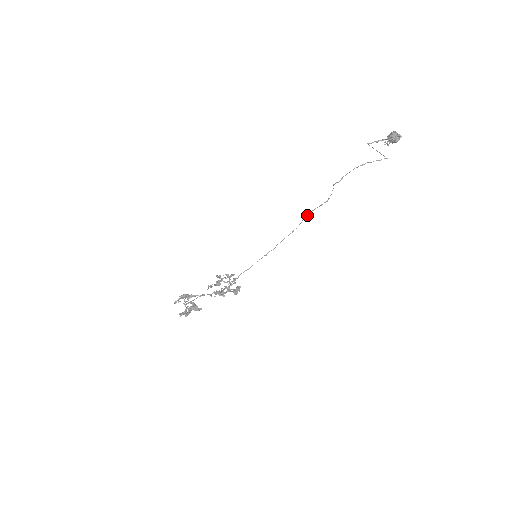
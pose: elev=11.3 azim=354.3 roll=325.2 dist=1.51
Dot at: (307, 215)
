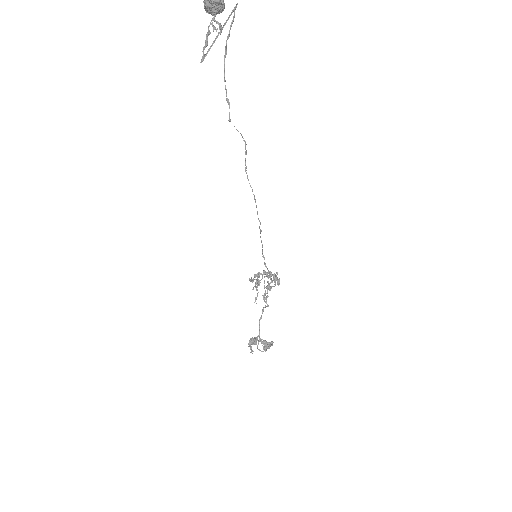
Dot at: (247, 177)
